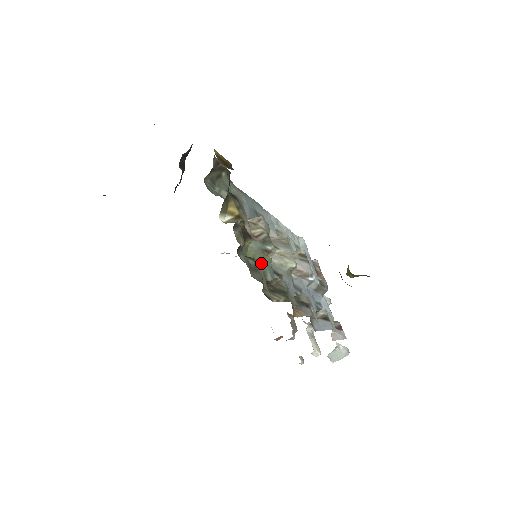
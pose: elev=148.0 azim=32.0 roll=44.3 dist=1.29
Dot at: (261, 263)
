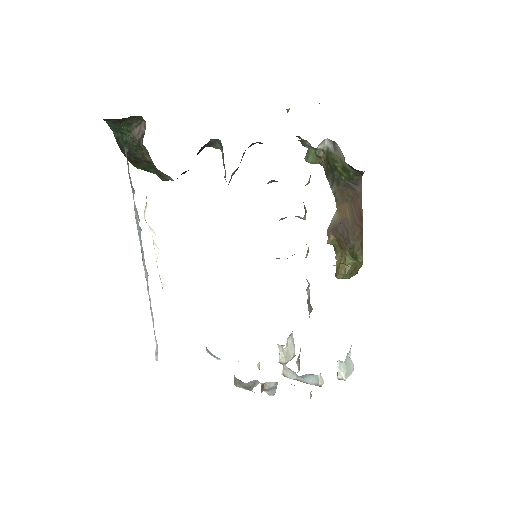
Dot at: occluded
